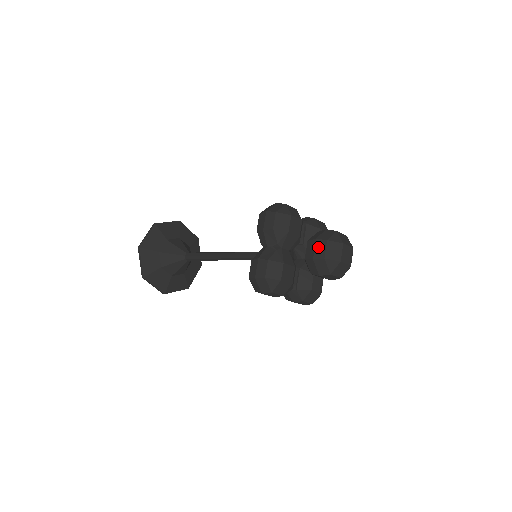
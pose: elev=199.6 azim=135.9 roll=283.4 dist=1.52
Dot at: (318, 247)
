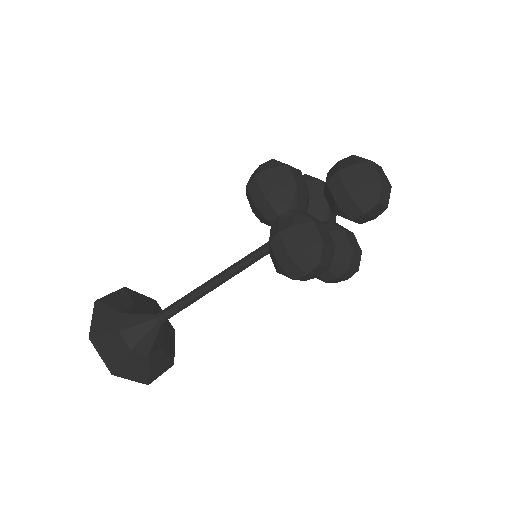
Dot at: (346, 178)
